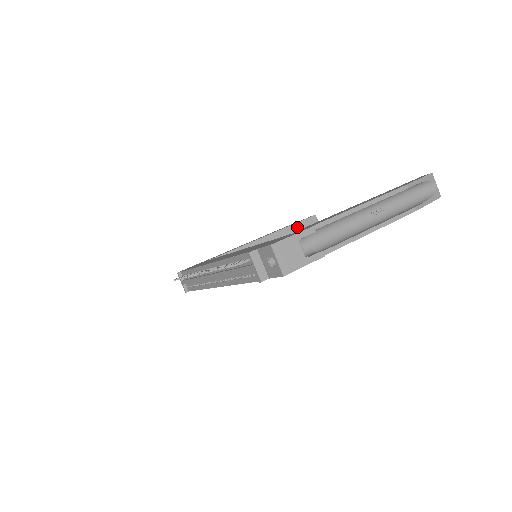
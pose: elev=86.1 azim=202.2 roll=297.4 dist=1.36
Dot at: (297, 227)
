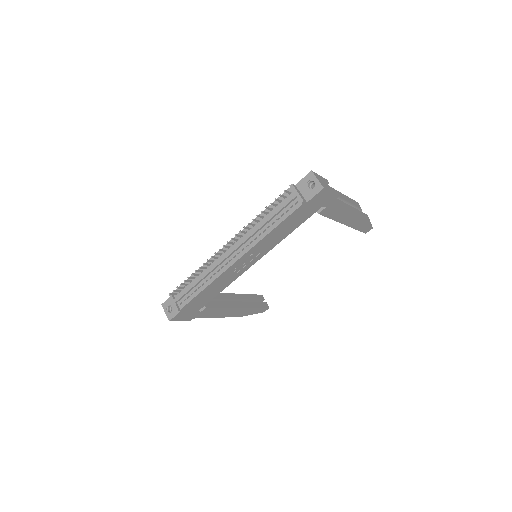
Dot at: (252, 297)
